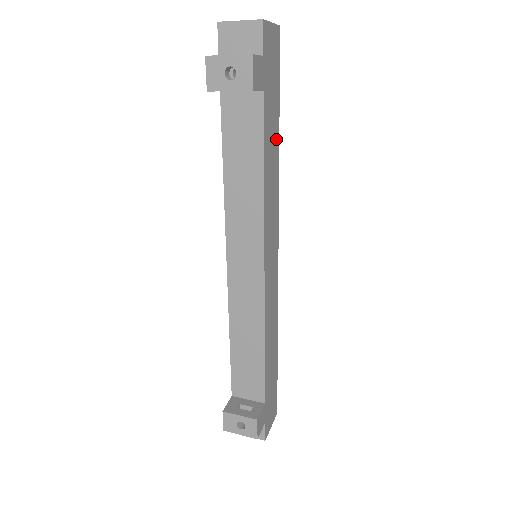
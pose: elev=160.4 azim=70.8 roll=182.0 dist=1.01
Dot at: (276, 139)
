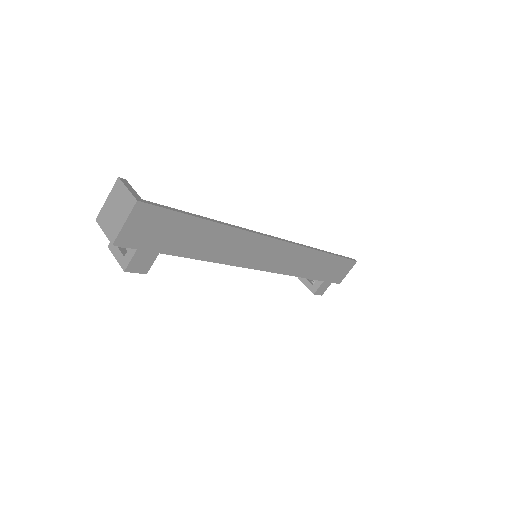
Dot at: (210, 229)
